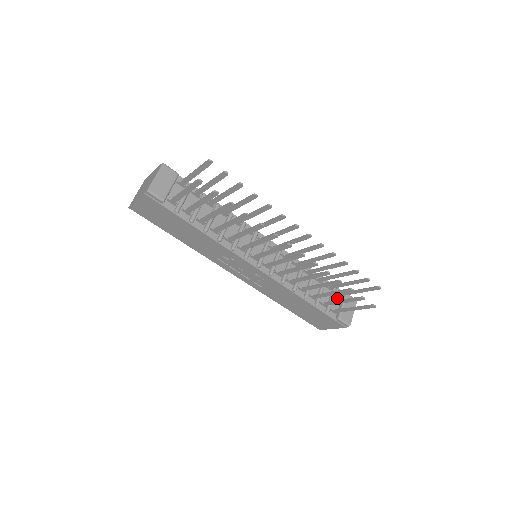
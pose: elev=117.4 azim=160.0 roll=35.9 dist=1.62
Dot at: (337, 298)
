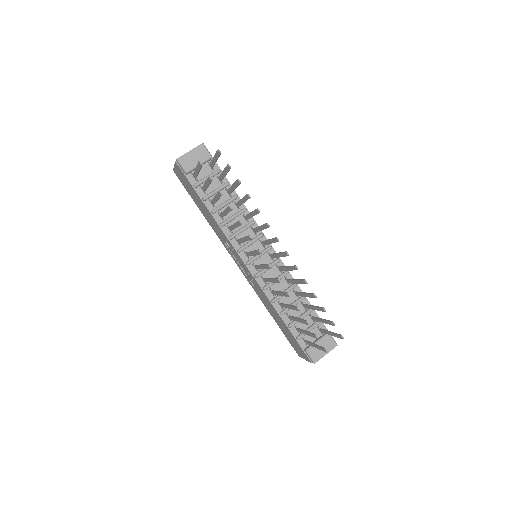
Dot at: (317, 332)
